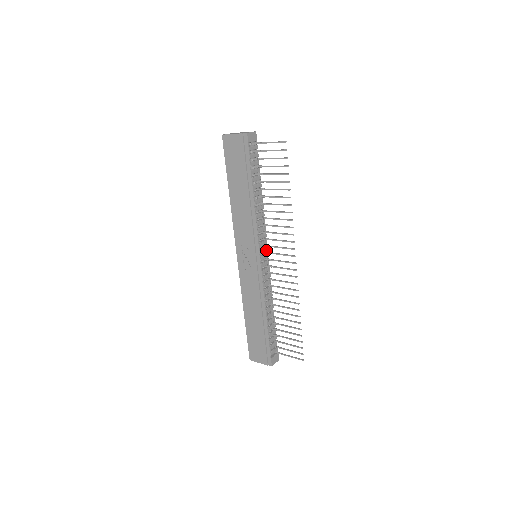
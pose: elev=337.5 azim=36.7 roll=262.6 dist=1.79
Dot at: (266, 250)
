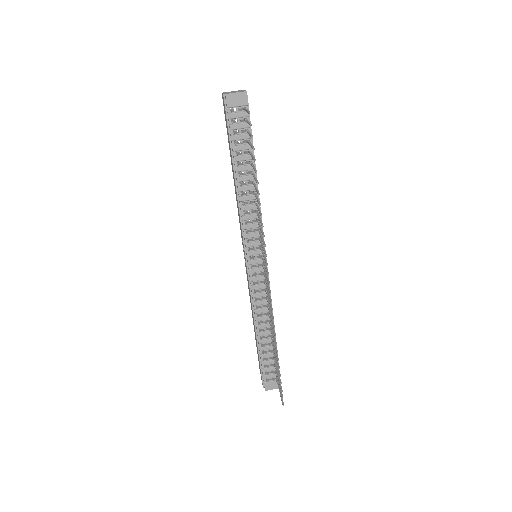
Dot at: (261, 253)
